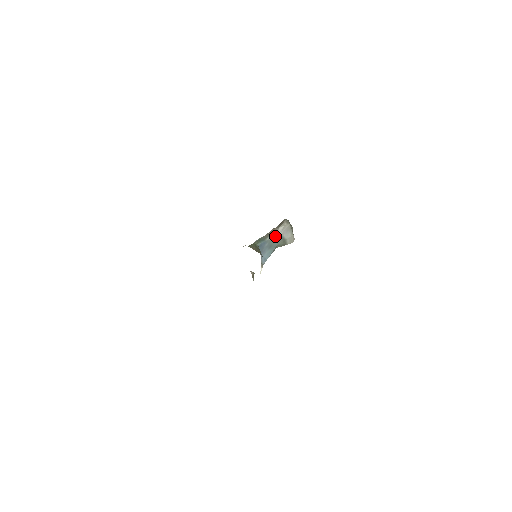
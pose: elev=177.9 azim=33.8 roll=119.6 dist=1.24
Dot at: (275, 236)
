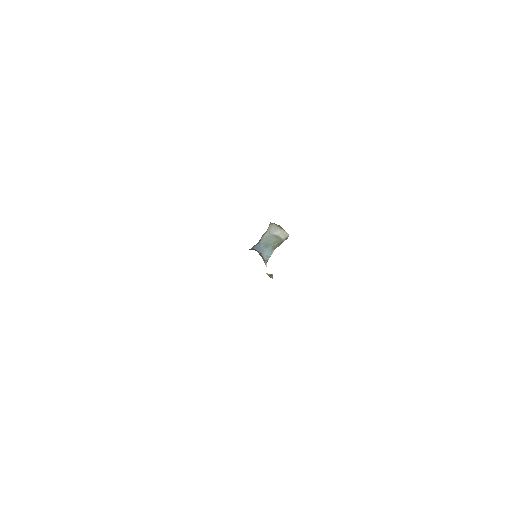
Dot at: (266, 237)
